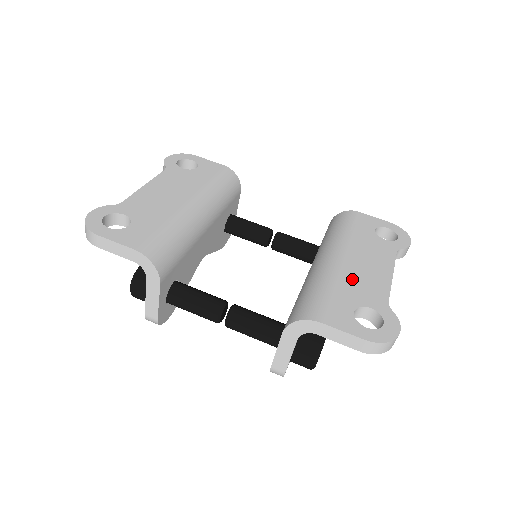
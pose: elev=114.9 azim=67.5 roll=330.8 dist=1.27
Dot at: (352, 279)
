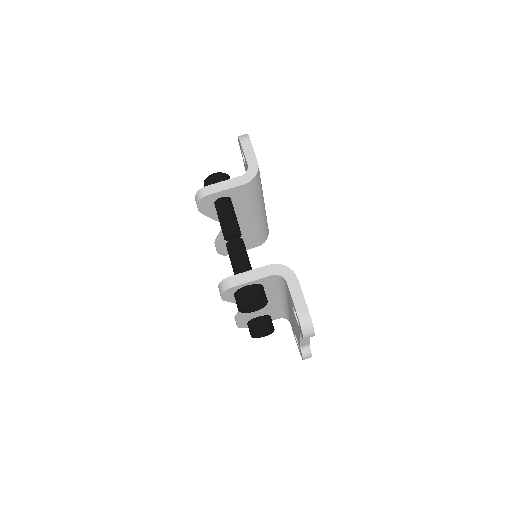
Dot at: occluded
